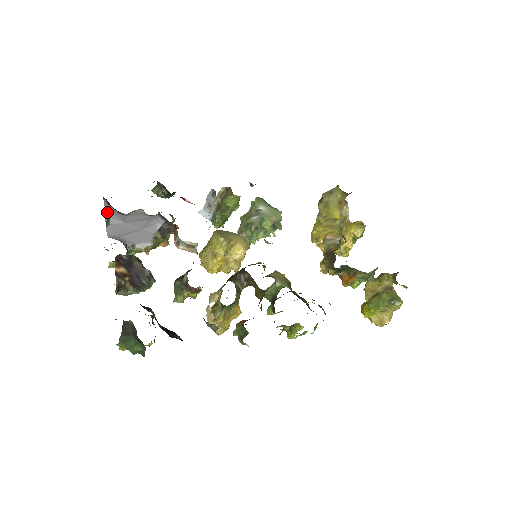
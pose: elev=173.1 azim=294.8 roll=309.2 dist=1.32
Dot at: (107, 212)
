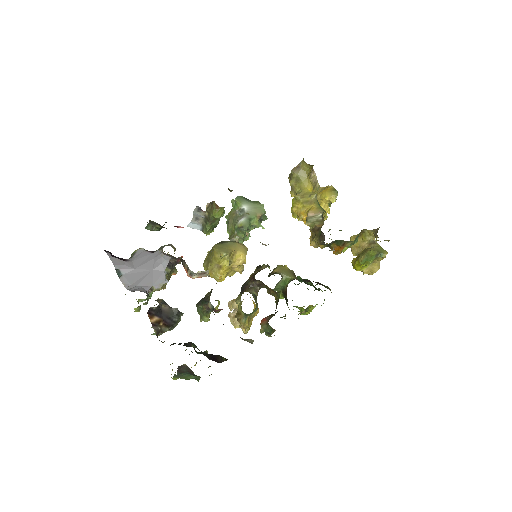
Dot at: (115, 265)
